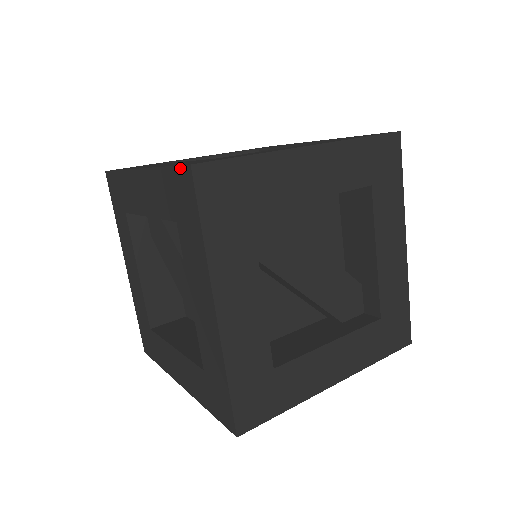
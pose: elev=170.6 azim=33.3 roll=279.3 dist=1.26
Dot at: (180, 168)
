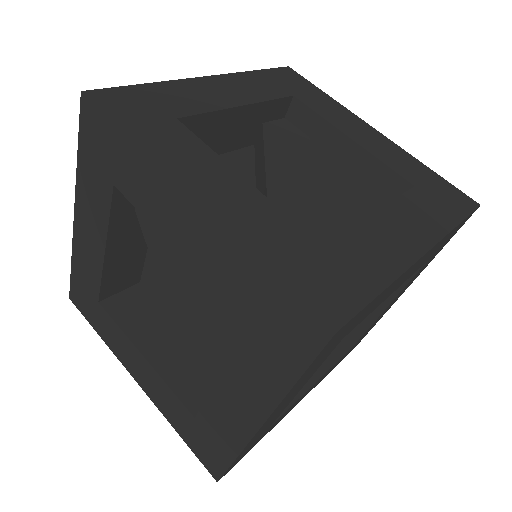
Dot at: occluded
